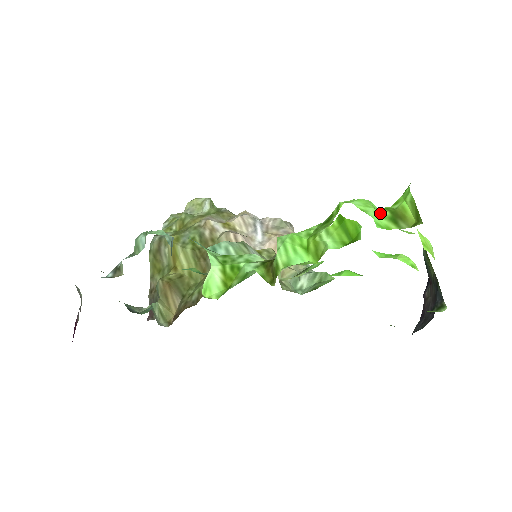
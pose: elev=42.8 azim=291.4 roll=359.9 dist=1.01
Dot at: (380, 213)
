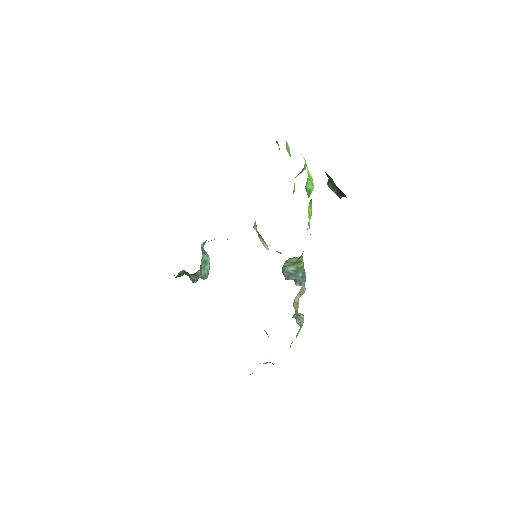
Dot at: occluded
